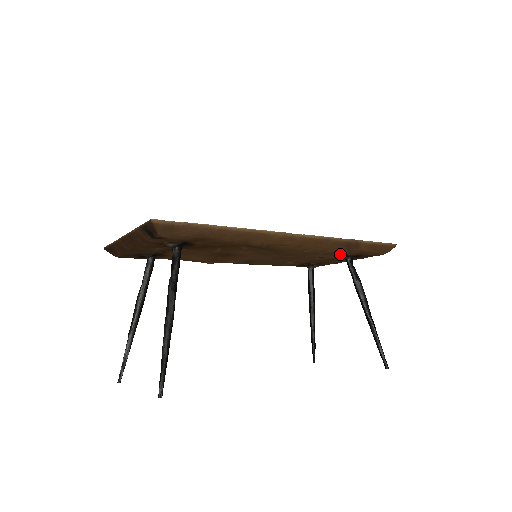
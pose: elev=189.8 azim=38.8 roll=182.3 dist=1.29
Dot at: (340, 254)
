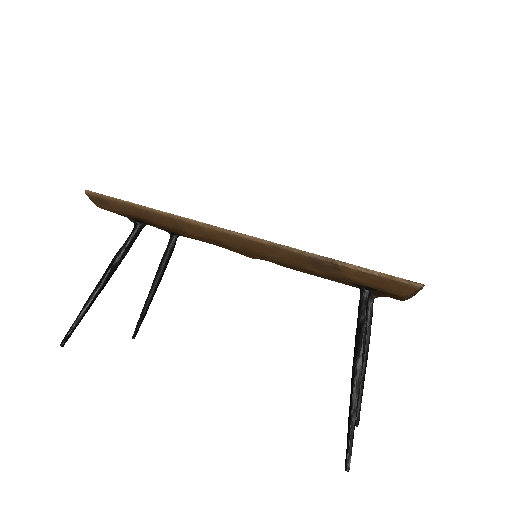
Dot at: occluded
